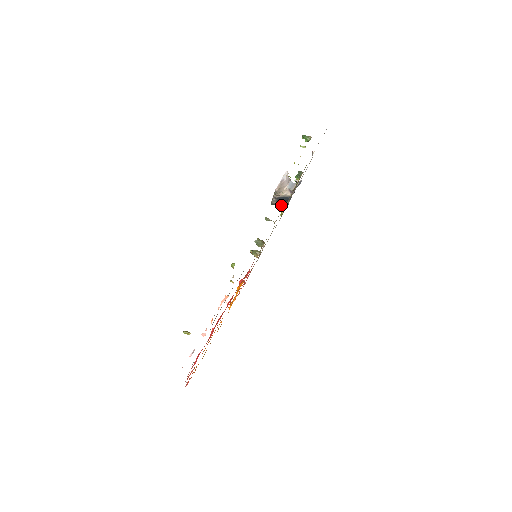
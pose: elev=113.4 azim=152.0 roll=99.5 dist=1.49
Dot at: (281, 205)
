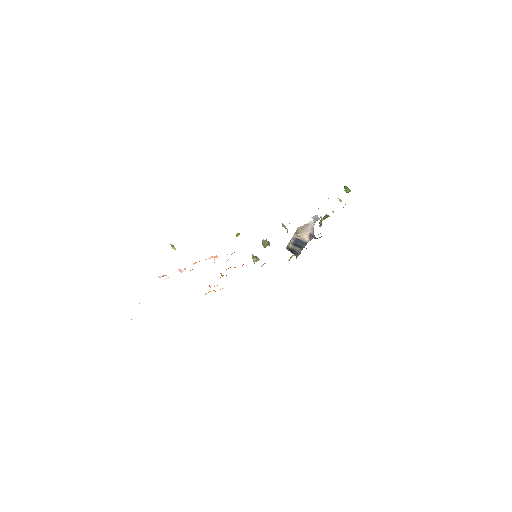
Dot at: (294, 253)
